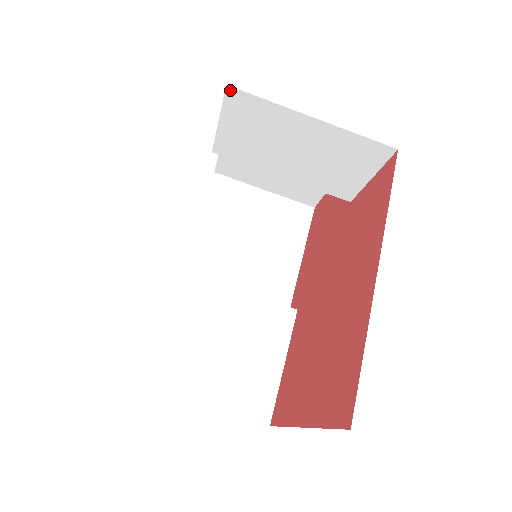
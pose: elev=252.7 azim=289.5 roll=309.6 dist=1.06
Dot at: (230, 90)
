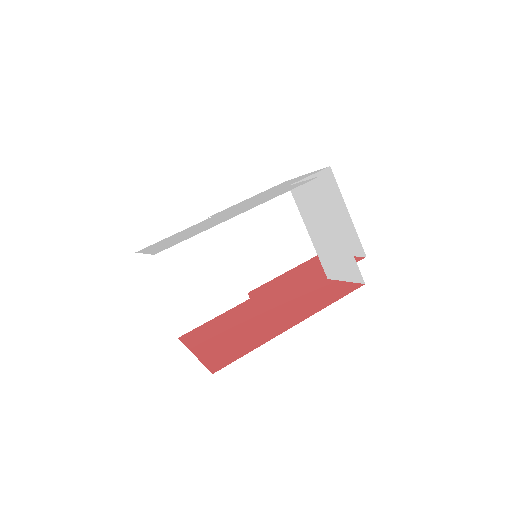
Dot at: (321, 179)
